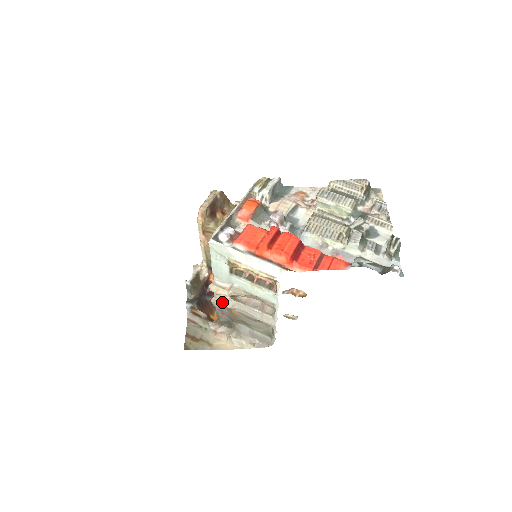
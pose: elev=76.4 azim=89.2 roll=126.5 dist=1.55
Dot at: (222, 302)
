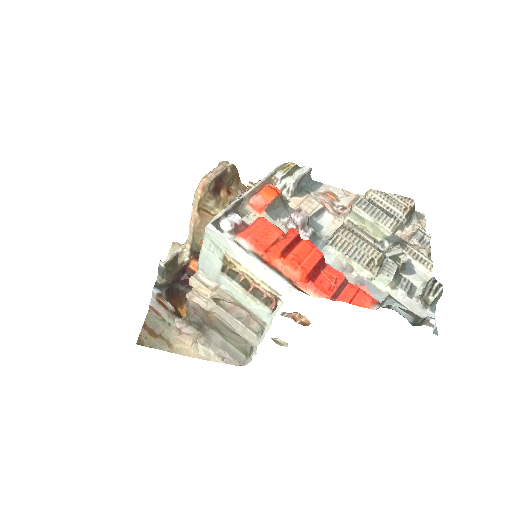
Dot at: (199, 301)
